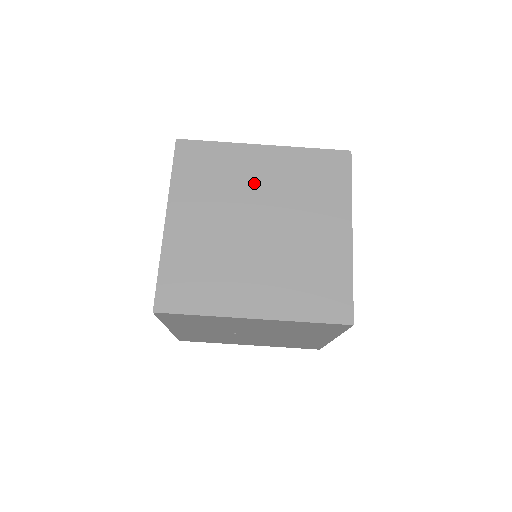
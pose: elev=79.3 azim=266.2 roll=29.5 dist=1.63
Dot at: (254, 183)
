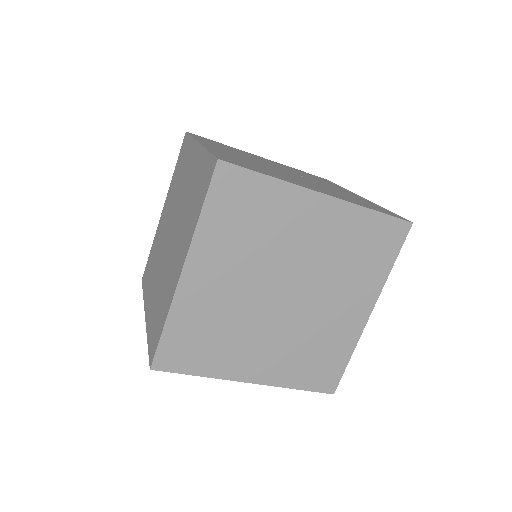
Dot at: (296, 243)
